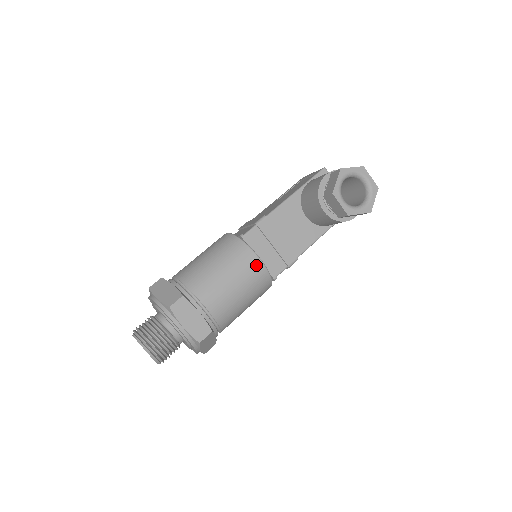
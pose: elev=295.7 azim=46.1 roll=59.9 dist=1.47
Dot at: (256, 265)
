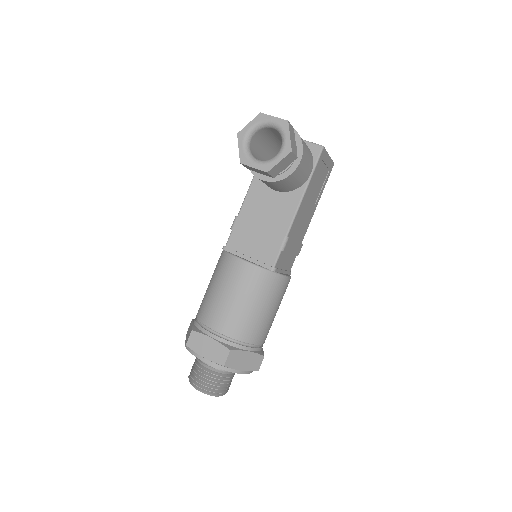
Dot at: (242, 268)
